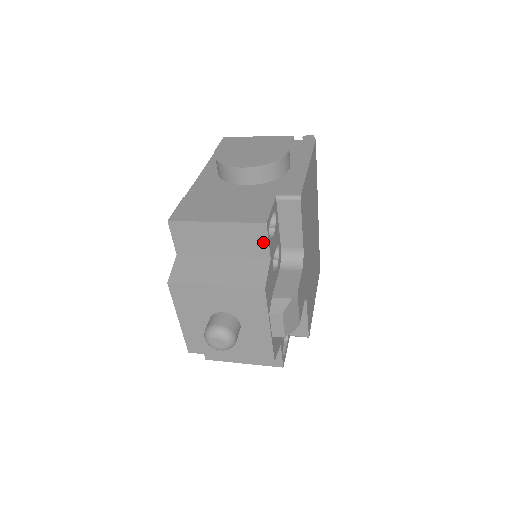
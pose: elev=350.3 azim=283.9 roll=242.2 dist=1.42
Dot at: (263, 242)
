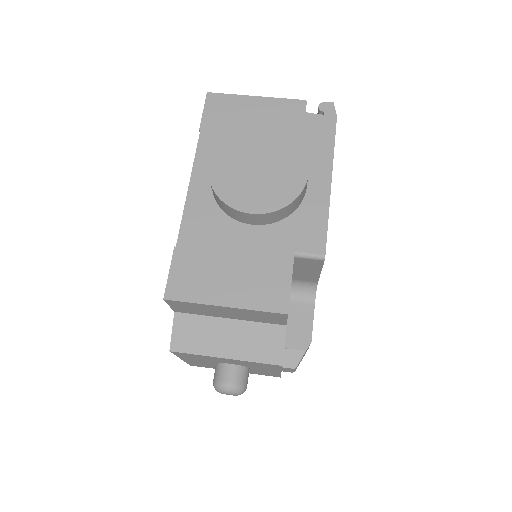
Dot at: (280, 320)
